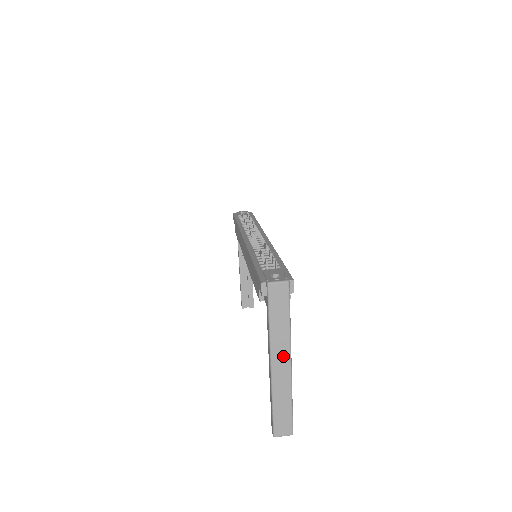
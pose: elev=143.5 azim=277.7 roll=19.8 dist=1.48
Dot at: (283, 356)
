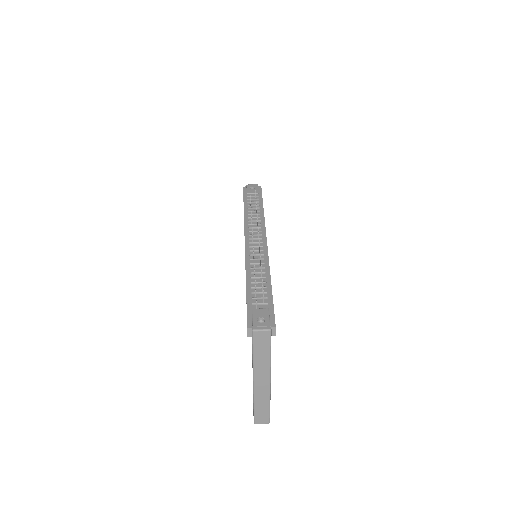
Dot at: (264, 377)
